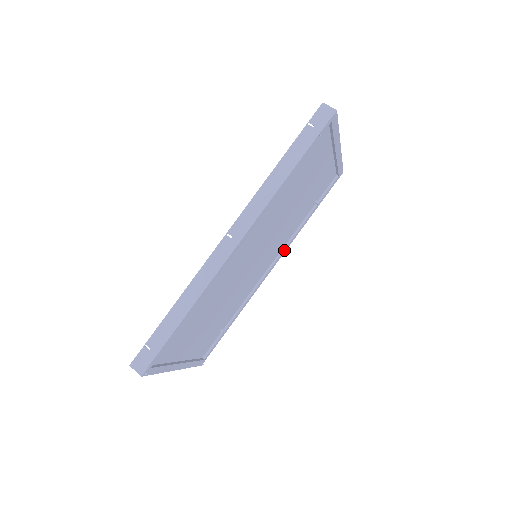
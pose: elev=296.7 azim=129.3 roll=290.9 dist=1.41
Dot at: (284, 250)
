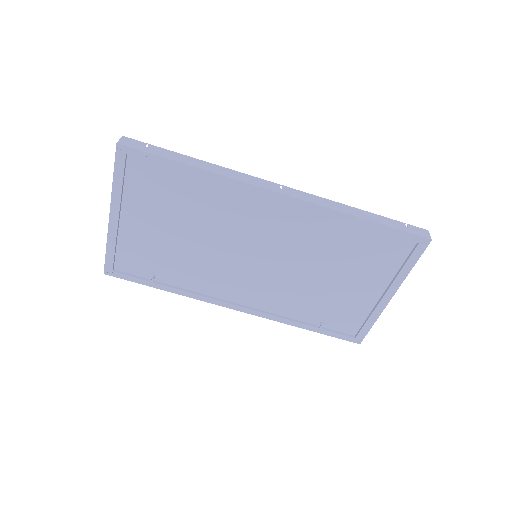
Dot at: (260, 312)
